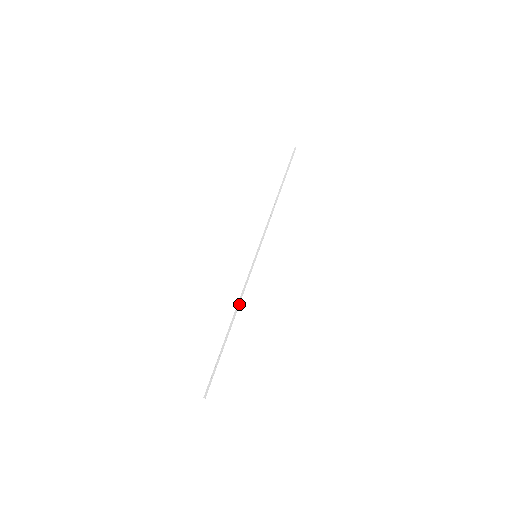
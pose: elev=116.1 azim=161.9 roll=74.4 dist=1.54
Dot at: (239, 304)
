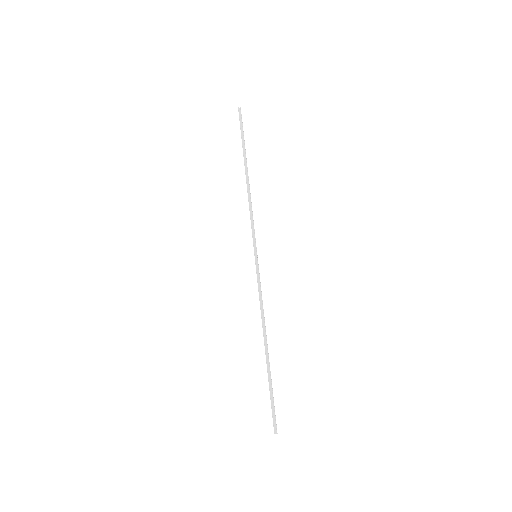
Dot at: (264, 318)
